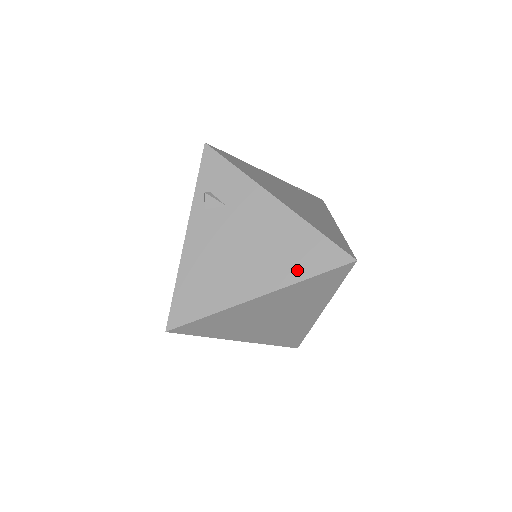
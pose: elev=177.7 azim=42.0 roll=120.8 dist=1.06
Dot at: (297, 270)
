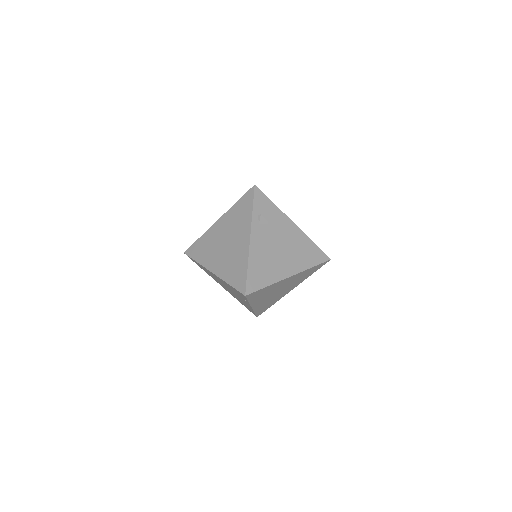
Dot at: (307, 262)
